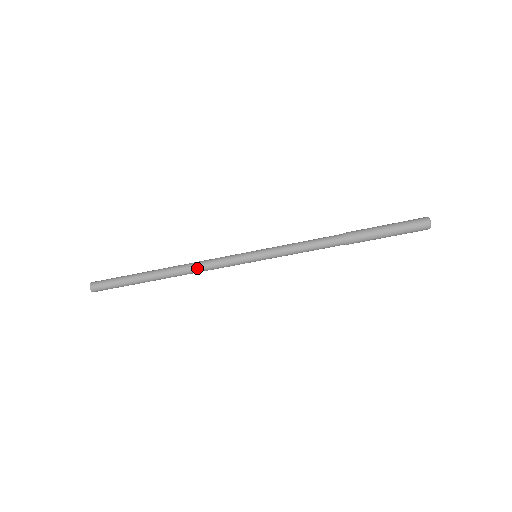
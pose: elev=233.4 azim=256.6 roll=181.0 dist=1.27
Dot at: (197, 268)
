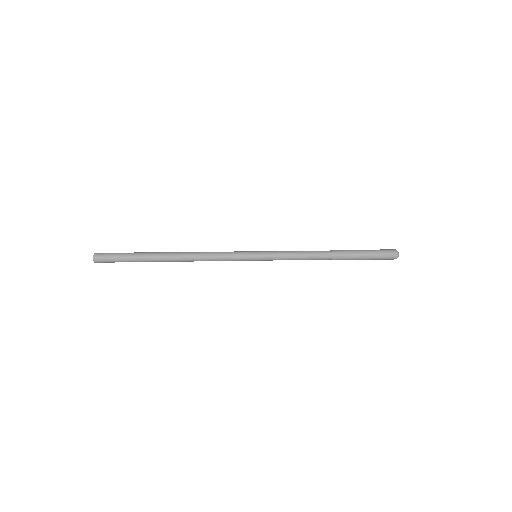
Dot at: occluded
